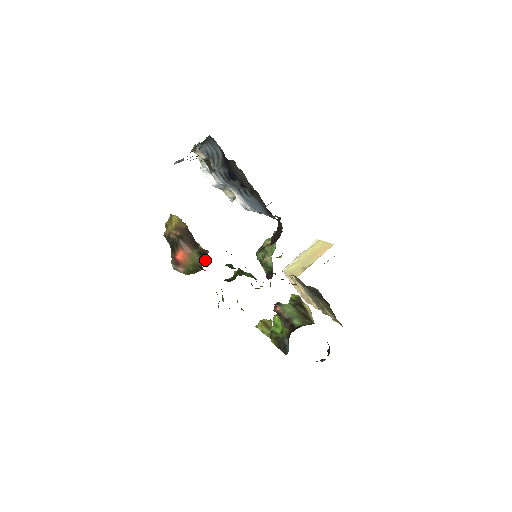
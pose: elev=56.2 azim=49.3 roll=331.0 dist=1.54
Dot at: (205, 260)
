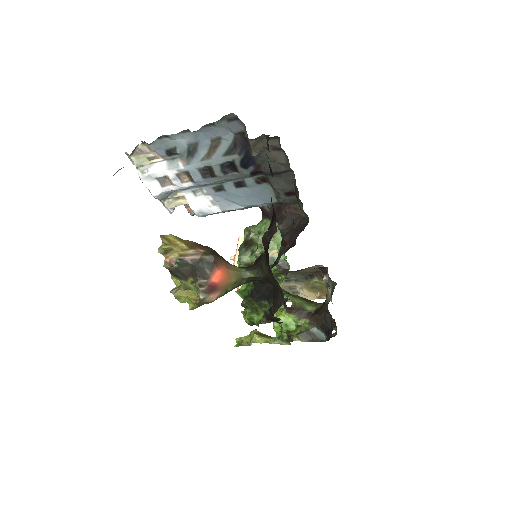
Dot at: occluded
